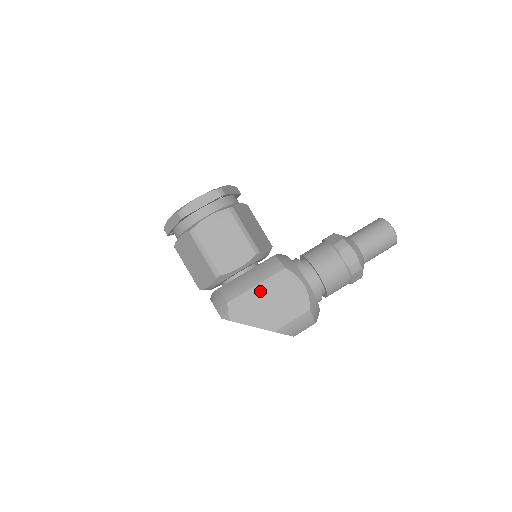
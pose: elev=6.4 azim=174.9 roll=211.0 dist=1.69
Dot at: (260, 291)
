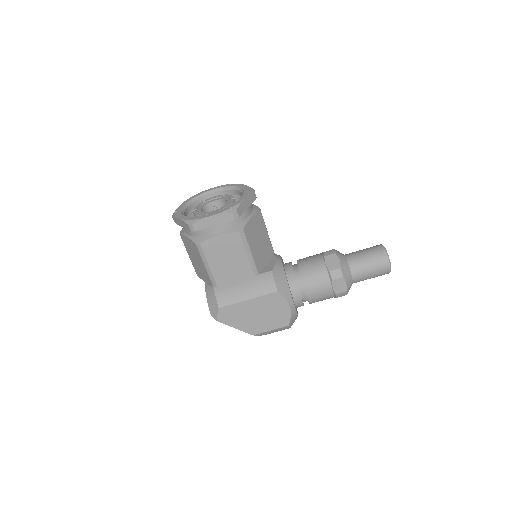
Dot at: (250, 305)
